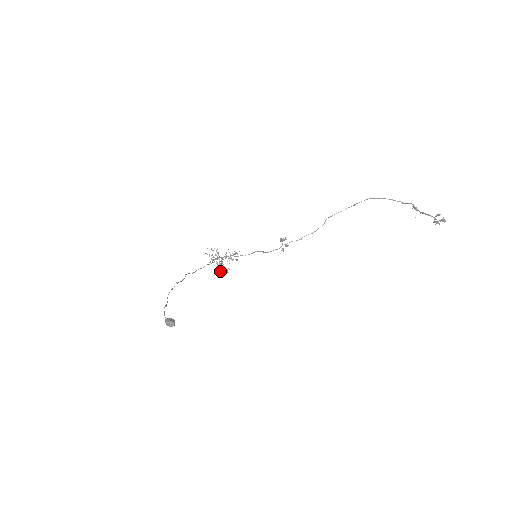
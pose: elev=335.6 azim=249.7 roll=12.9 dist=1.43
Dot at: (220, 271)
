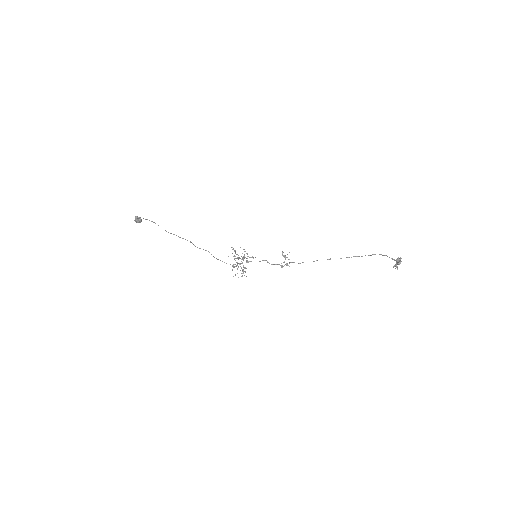
Dot at: (233, 265)
